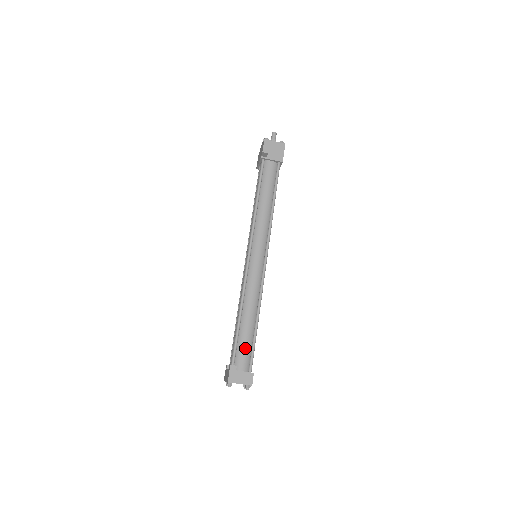
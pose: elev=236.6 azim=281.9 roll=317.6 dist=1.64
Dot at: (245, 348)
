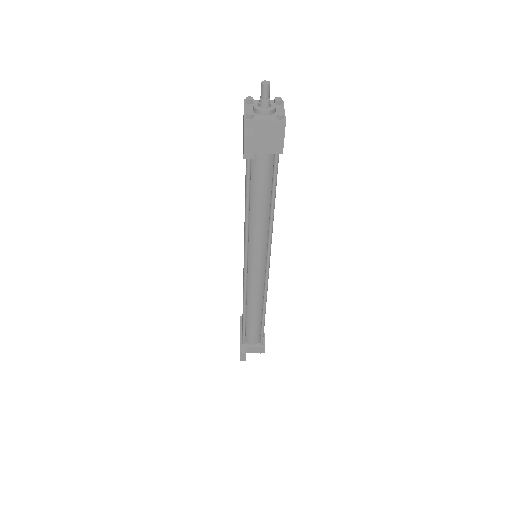
Dot at: (254, 333)
